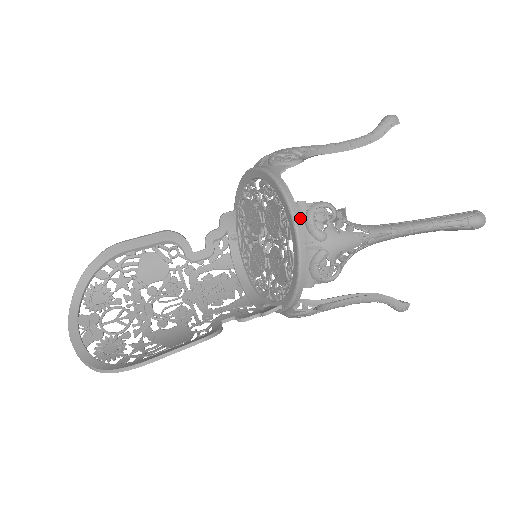
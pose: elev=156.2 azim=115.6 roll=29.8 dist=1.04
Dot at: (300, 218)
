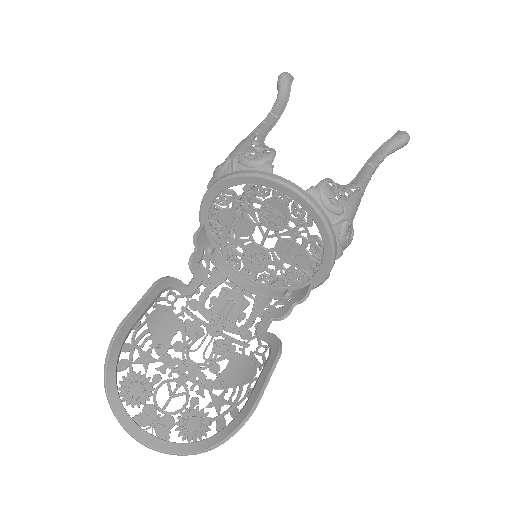
Dot at: (318, 203)
